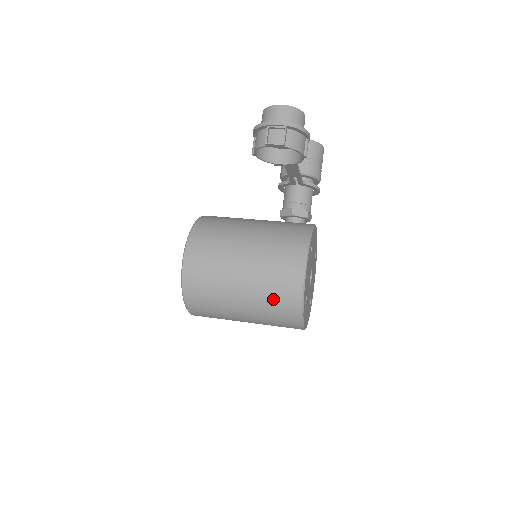
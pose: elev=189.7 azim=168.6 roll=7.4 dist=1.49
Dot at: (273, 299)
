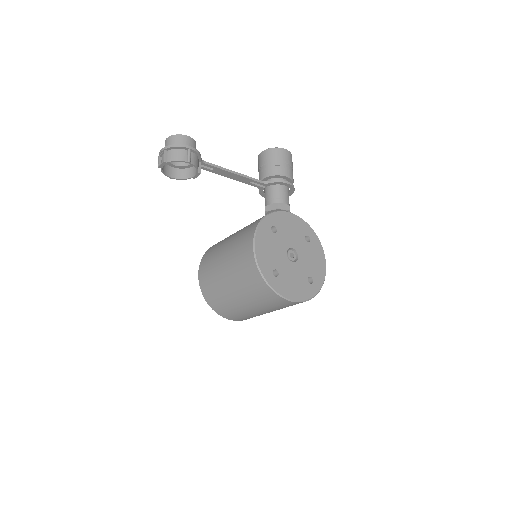
Dot at: (245, 280)
